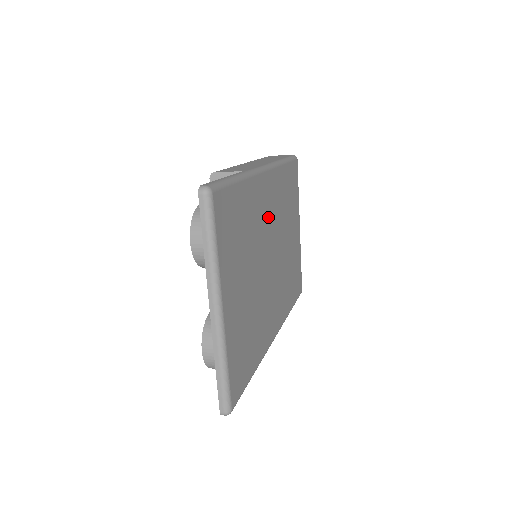
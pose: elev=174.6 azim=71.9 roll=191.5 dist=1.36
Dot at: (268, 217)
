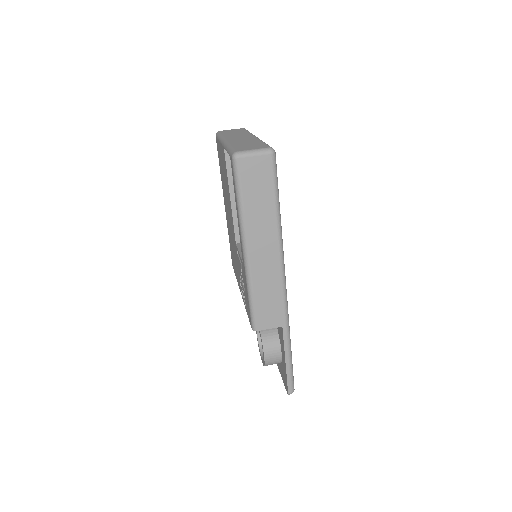
Dot at: occluded
